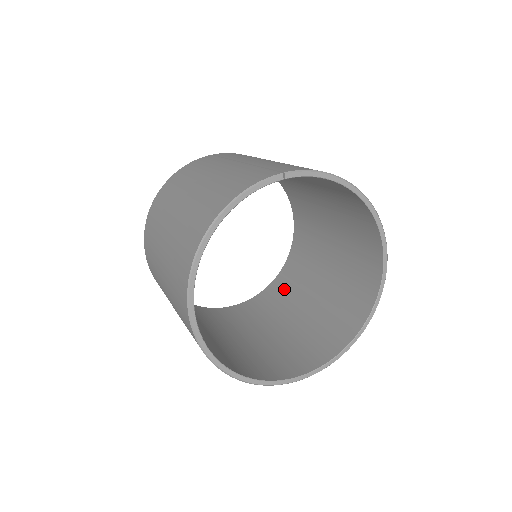
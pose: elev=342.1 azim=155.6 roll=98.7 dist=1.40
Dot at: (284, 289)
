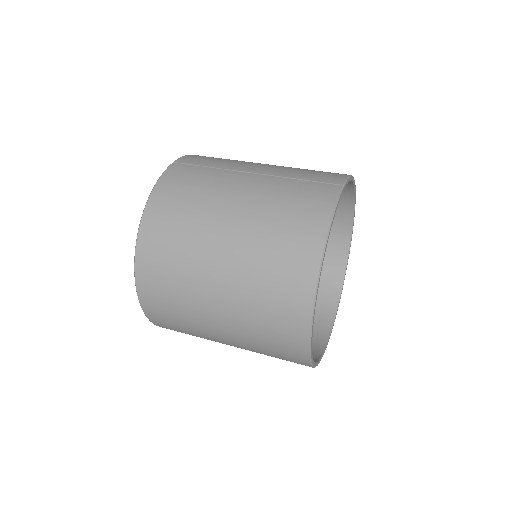
Dot at: occluded
